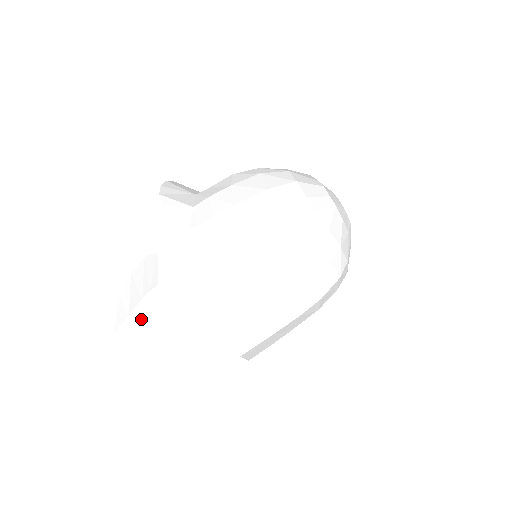
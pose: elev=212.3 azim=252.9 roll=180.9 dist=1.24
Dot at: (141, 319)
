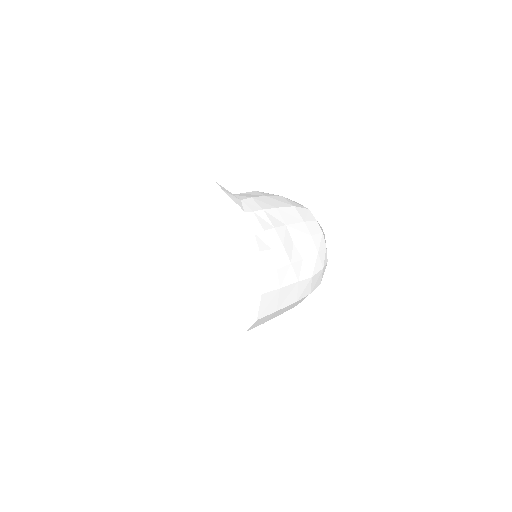
Dot at: (192, 269)
